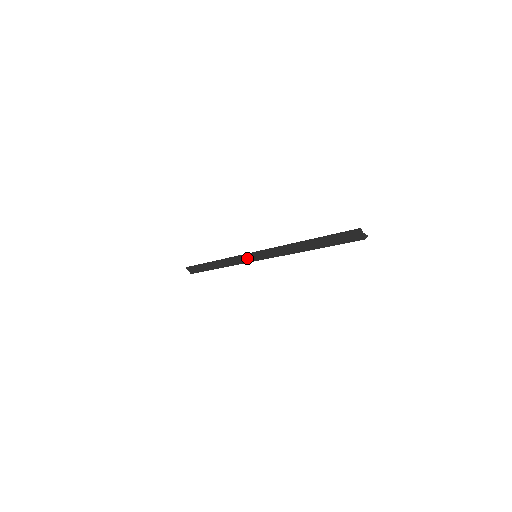
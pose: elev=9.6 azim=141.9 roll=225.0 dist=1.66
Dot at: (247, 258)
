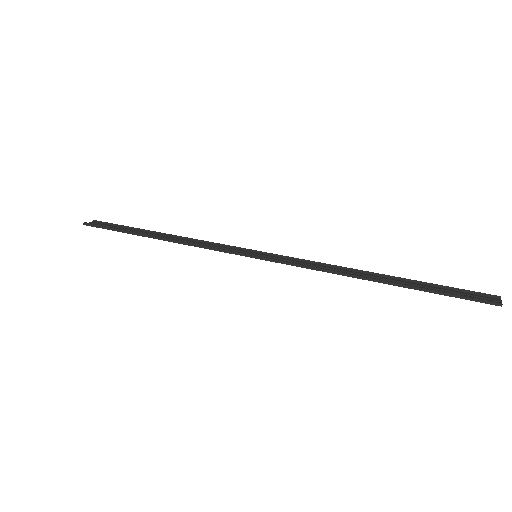
Dot at: occluded
